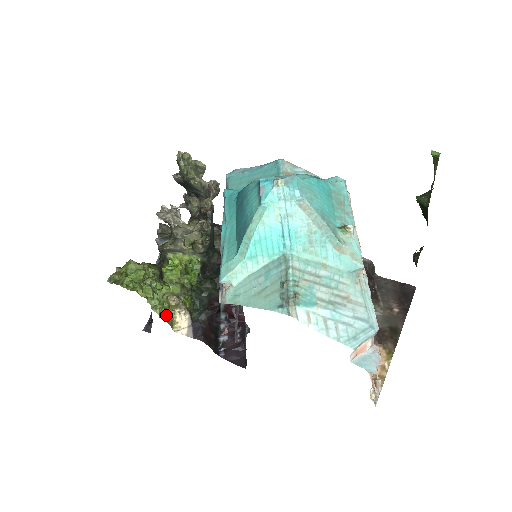
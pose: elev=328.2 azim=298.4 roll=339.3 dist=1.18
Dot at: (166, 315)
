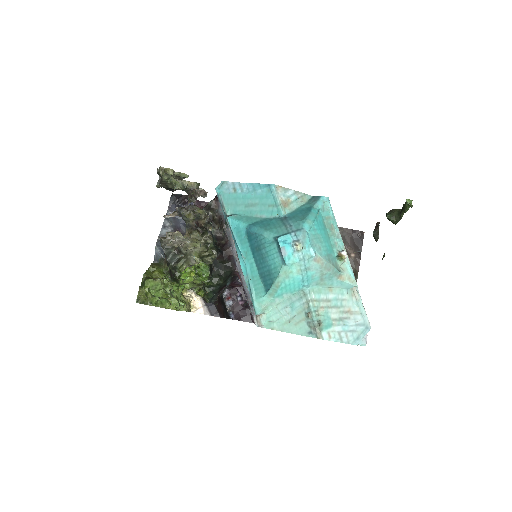
Dot at: (186, 306)
